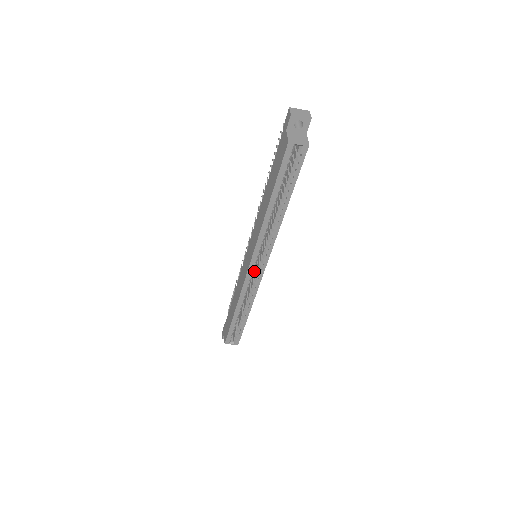
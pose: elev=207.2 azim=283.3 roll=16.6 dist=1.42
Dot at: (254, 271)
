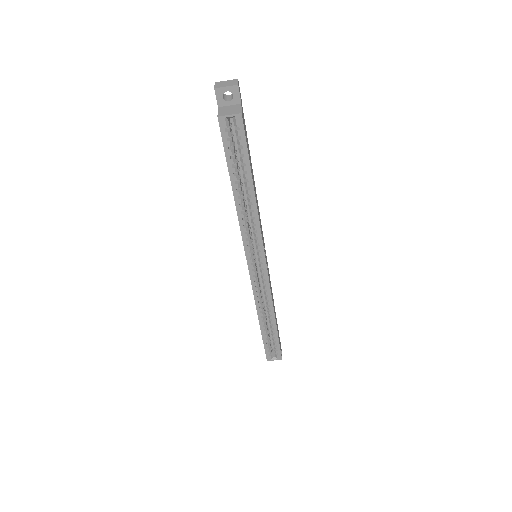
Dot at: occluded
